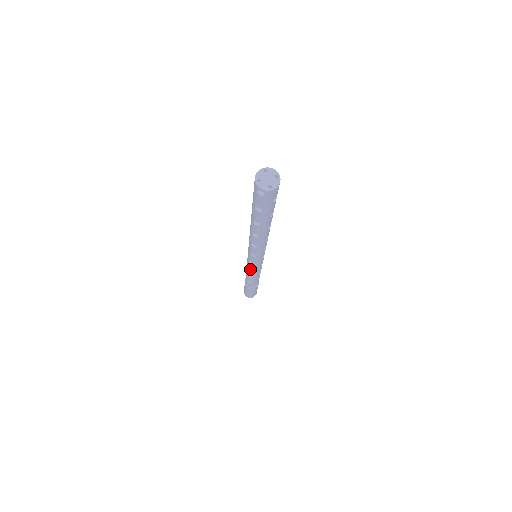
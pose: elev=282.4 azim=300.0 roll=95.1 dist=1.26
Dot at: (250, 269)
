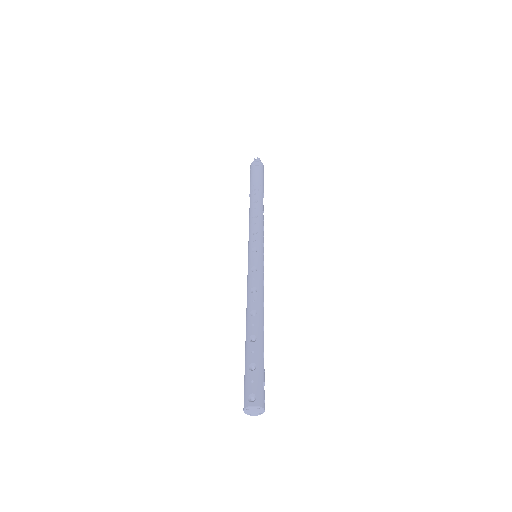
Dot at: occluded
